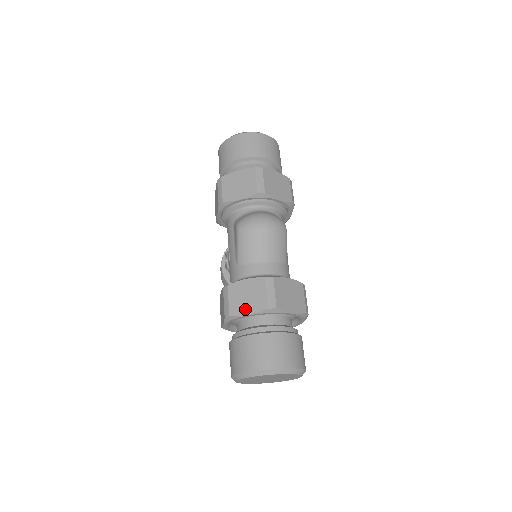
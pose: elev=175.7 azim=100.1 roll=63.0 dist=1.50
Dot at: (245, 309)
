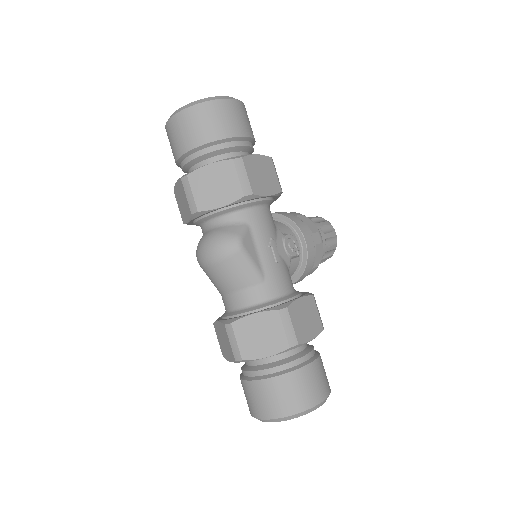
Dot at: (226, 354)
